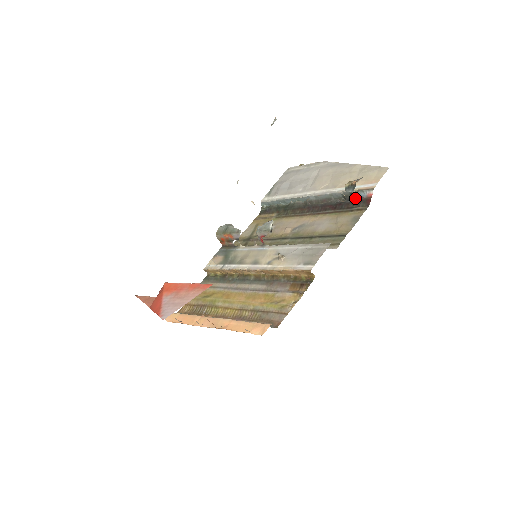
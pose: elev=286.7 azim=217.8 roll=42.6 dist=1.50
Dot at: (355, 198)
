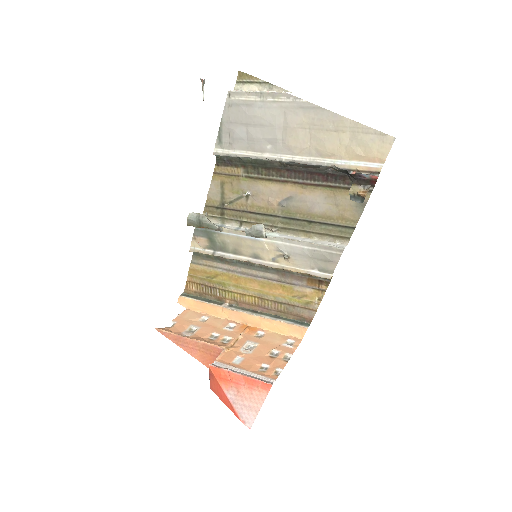
Dot at: (354, 176)
